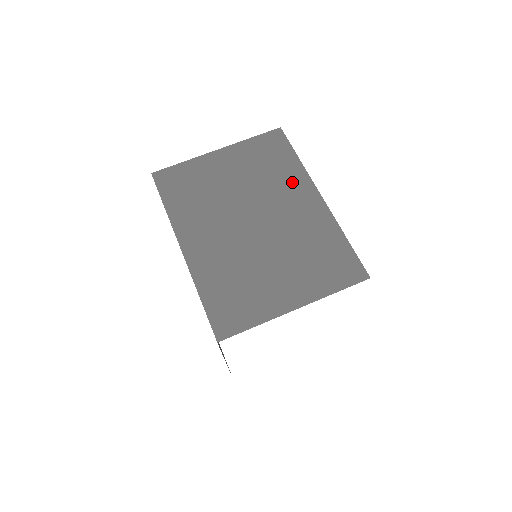
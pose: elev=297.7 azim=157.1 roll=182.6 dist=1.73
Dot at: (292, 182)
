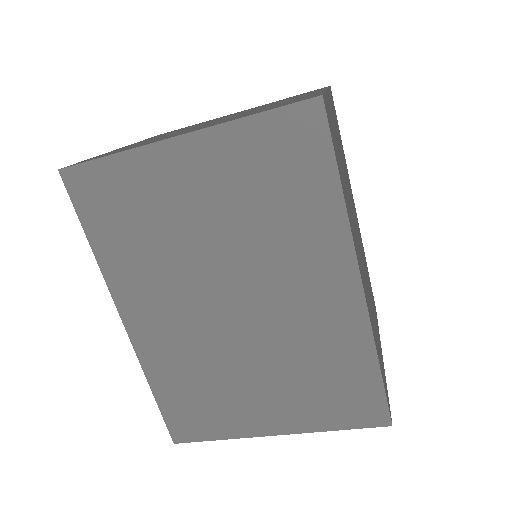
Dot at: (315, 244)
